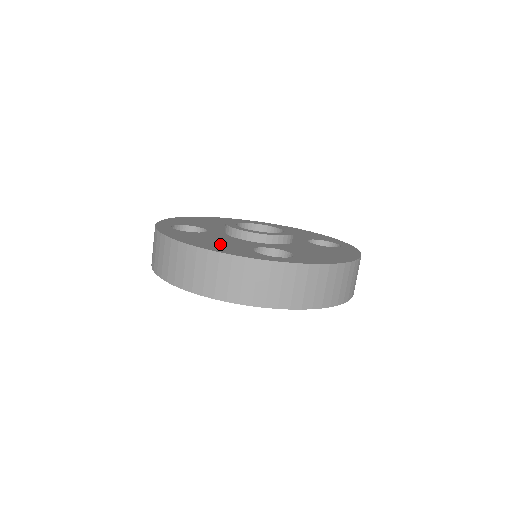
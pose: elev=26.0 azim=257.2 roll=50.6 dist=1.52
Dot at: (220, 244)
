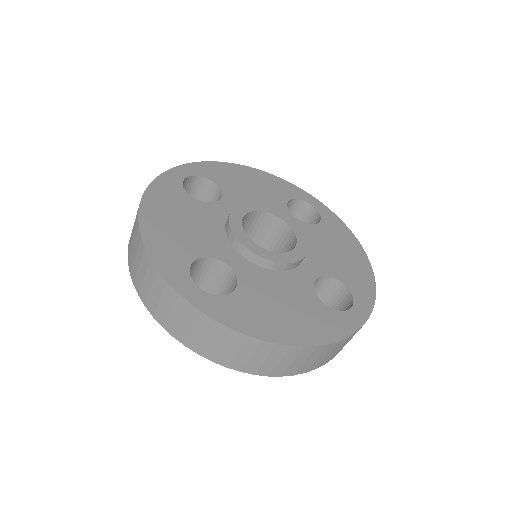
Dot at: (297, 313)
